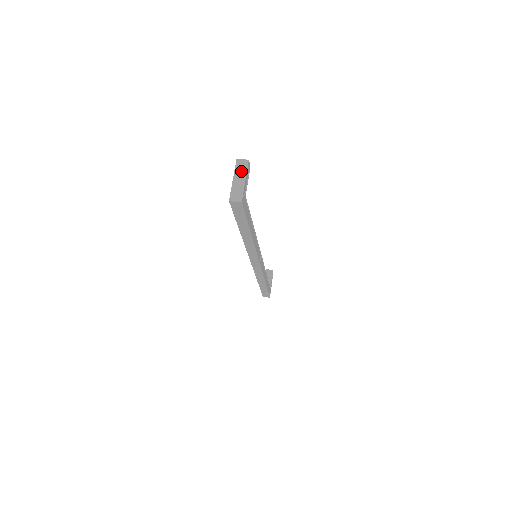
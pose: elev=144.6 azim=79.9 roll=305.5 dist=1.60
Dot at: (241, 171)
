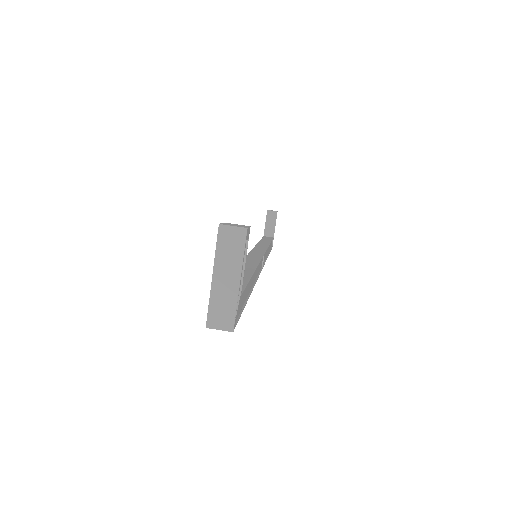
Dot at: (230, 257)
